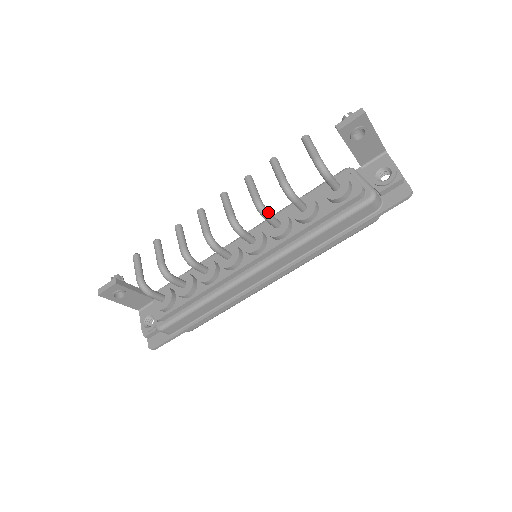
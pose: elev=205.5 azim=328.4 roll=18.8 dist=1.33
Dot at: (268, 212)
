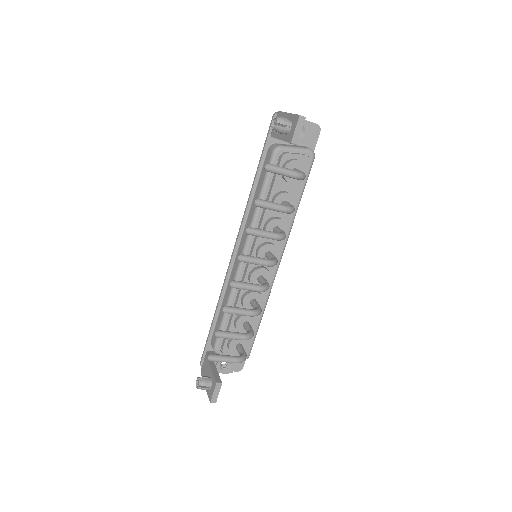
Dot at: (284, 233)
